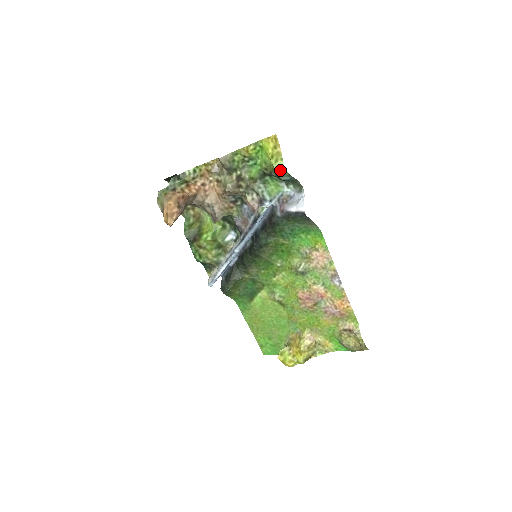
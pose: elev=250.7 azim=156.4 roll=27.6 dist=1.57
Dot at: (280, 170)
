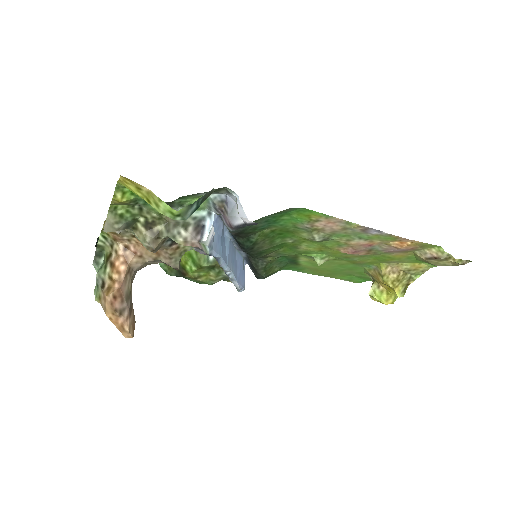
Dot at: (172, 214)
